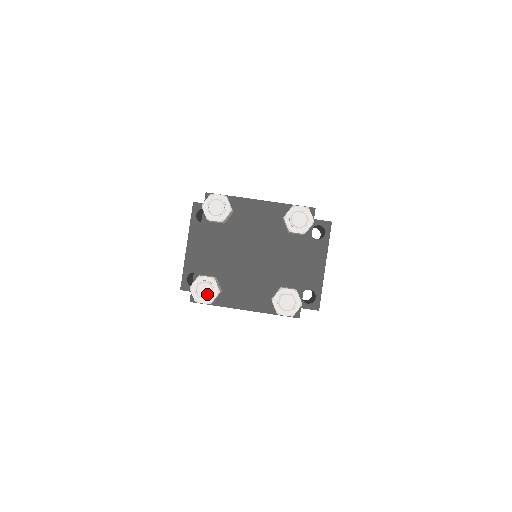
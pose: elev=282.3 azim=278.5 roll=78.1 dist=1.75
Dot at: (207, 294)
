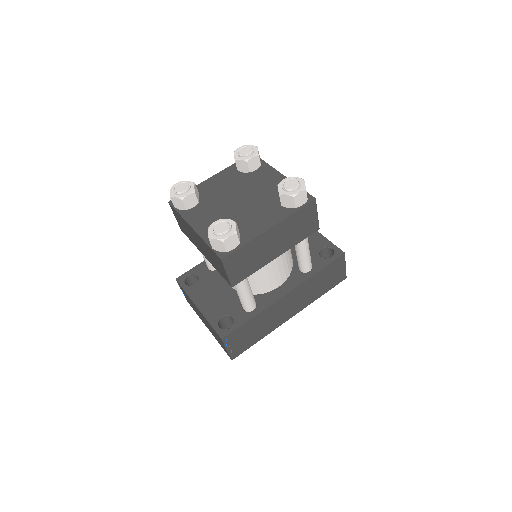
Dot at: (226, 227)
